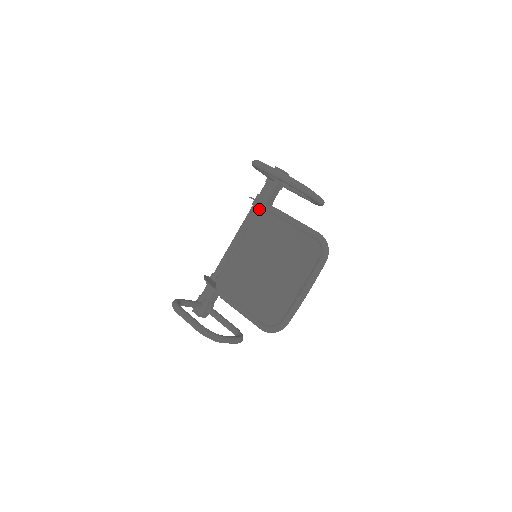
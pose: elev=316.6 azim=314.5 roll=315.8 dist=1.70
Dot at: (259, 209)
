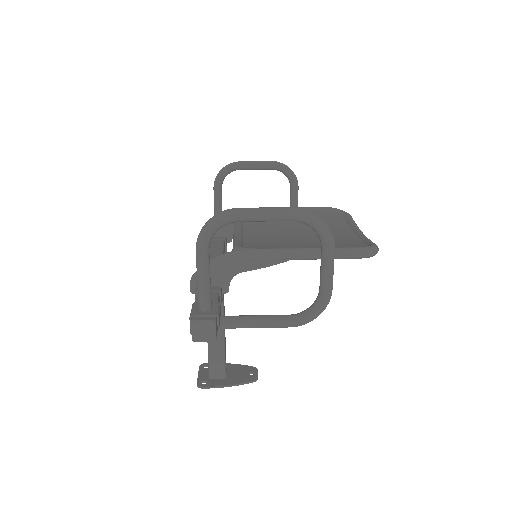
Dot at: occluded
